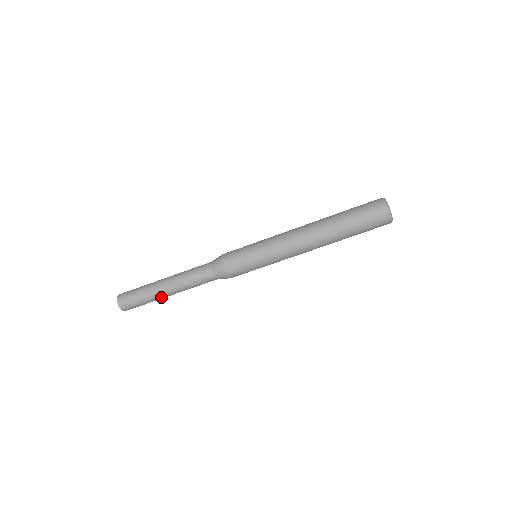
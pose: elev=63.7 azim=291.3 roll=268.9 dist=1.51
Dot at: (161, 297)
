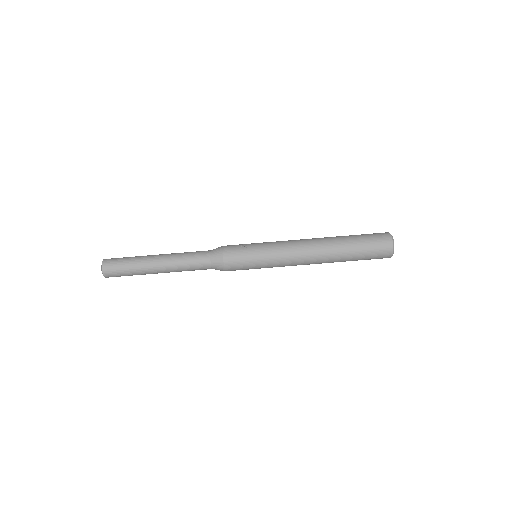
Dot at: (150, 273)
